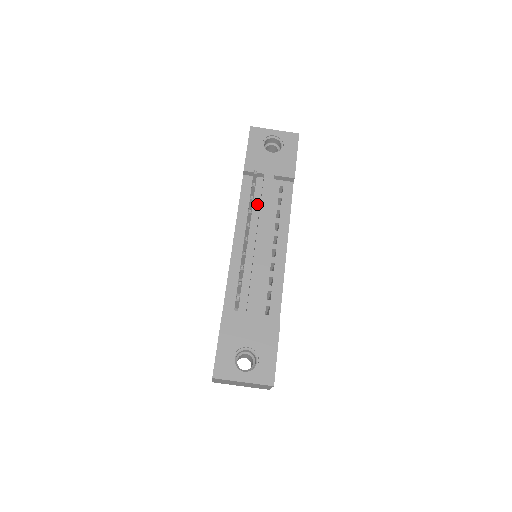
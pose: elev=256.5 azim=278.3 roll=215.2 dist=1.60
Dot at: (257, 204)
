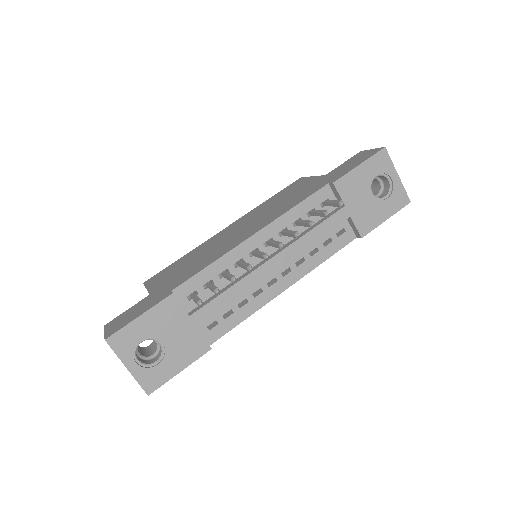
Dot at: occluded
